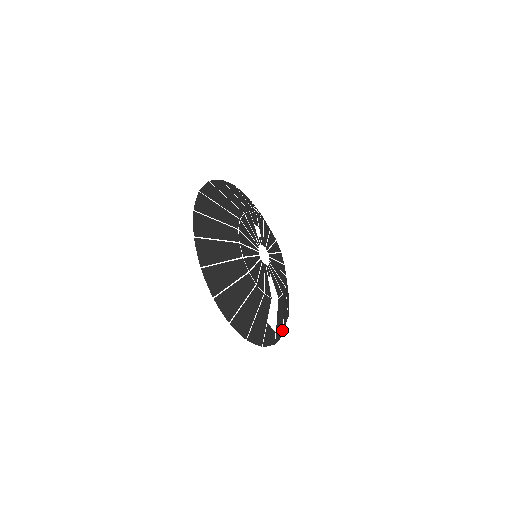
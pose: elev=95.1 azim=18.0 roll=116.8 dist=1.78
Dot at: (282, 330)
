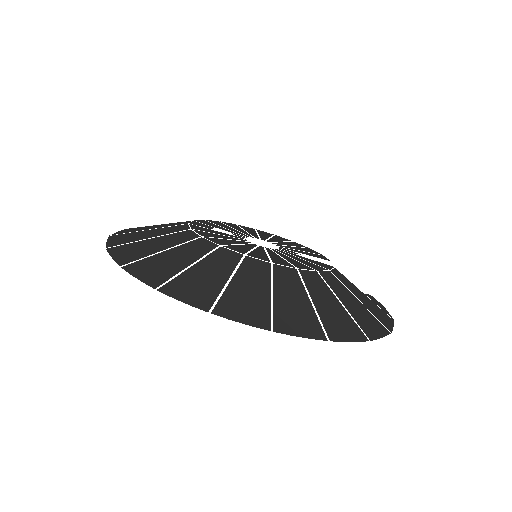
Dot at: occluded
